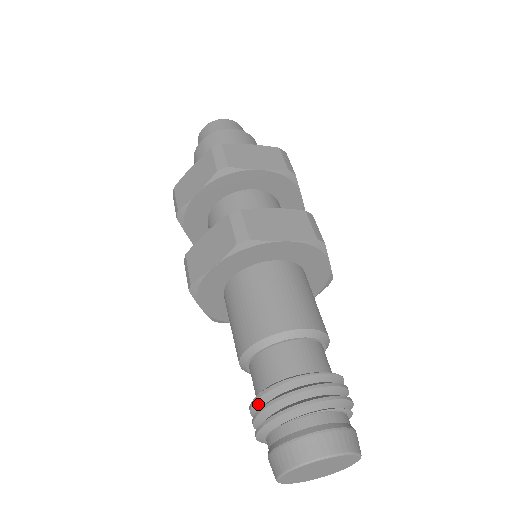
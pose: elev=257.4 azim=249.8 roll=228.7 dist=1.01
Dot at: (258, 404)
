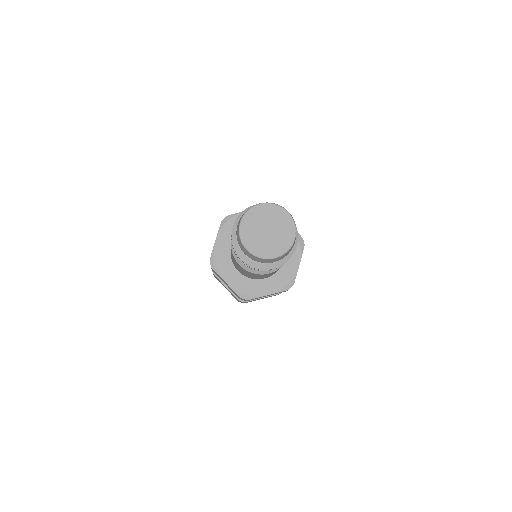
Dot at: occluded
